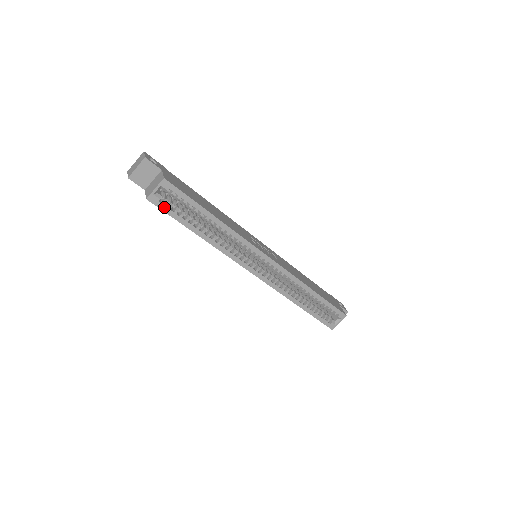
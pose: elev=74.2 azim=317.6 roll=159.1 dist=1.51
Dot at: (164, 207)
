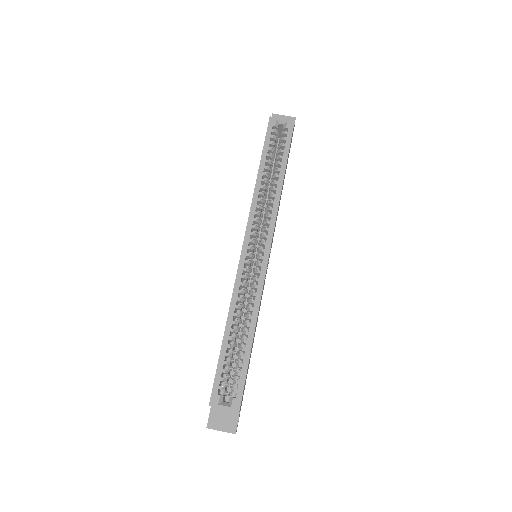
Dot at: (270, 132)
